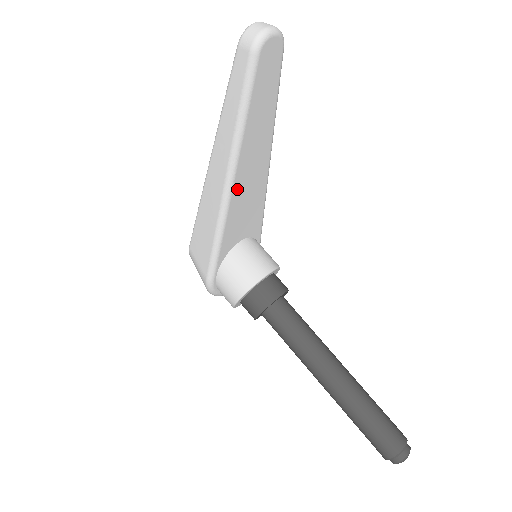
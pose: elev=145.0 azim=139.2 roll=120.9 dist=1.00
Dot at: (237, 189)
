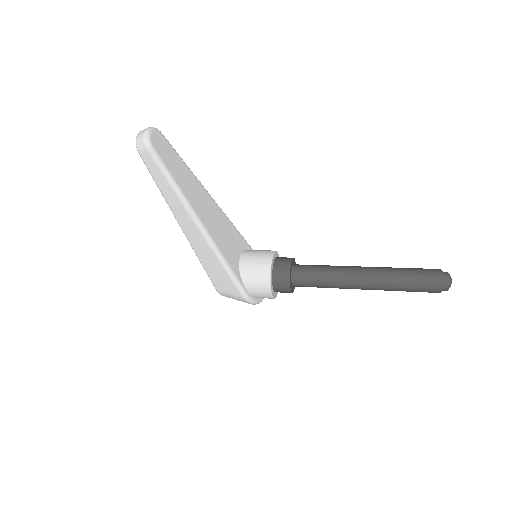
Dot at: (208, 226)
